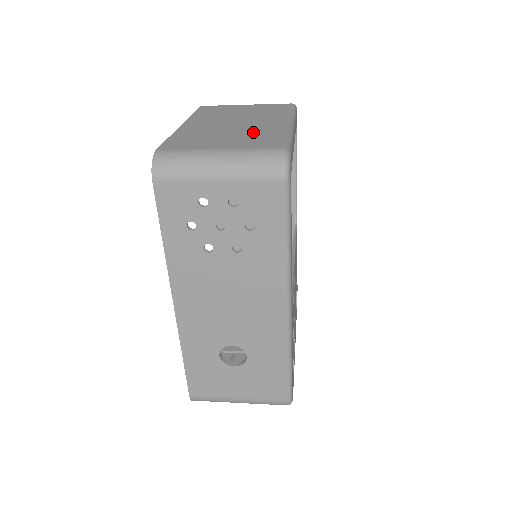
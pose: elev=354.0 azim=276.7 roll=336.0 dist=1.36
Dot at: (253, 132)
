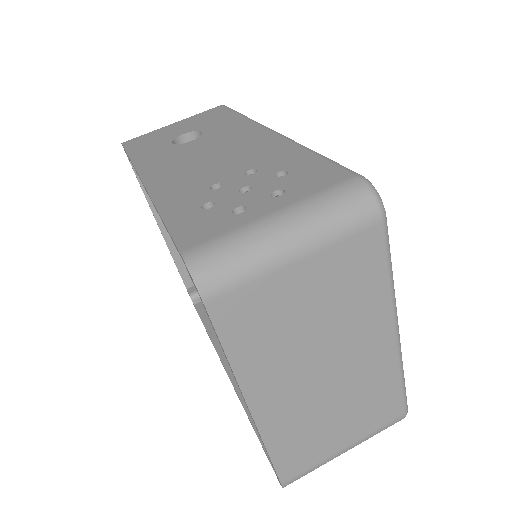
Dot at: (363, 392)
